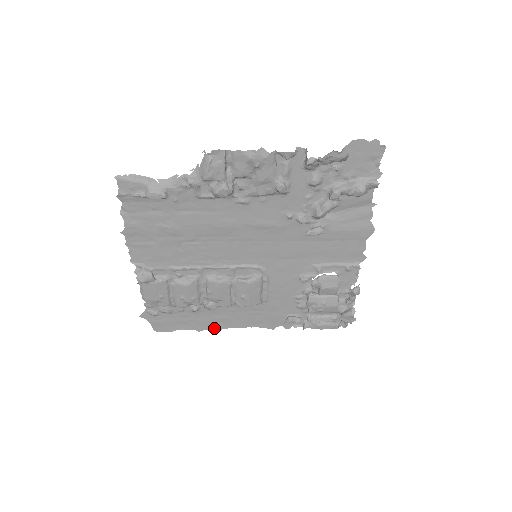
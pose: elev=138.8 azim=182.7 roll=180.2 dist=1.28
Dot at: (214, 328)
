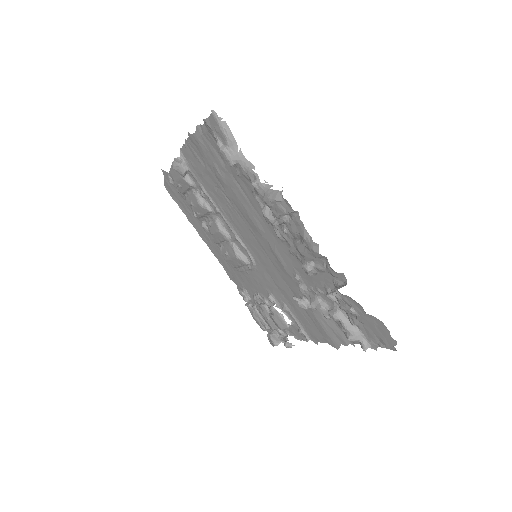
Dot at: (199, 233)
